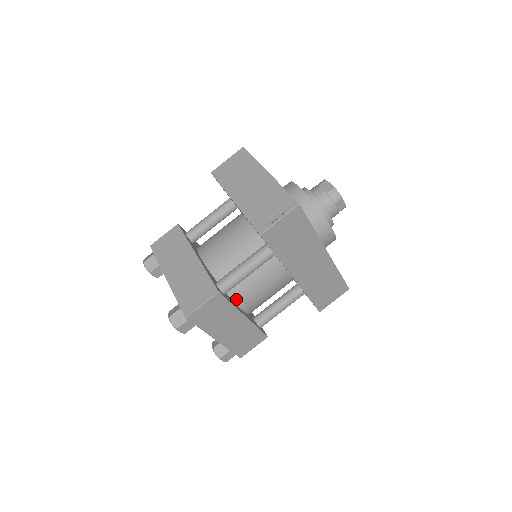
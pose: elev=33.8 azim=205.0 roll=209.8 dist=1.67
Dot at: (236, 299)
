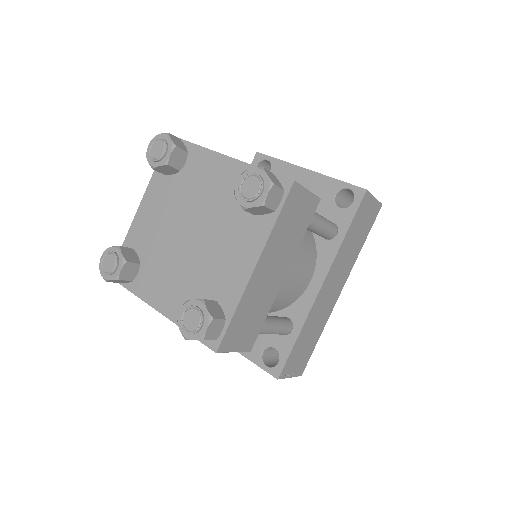
Dot at: occluded
